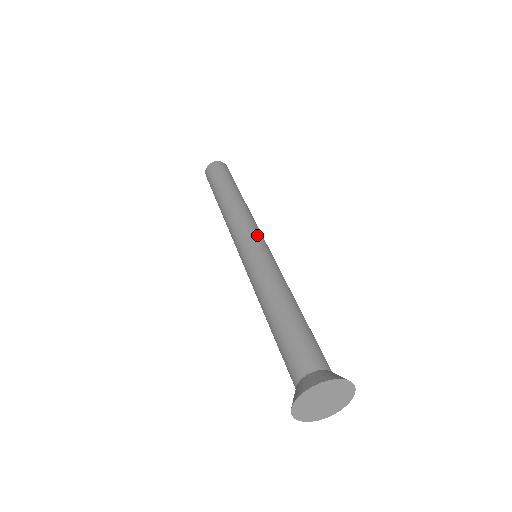
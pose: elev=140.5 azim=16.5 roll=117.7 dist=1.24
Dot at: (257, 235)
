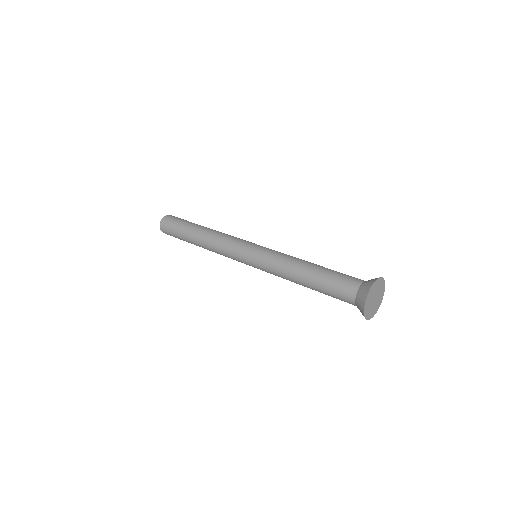
Dot at: (246, 243)
